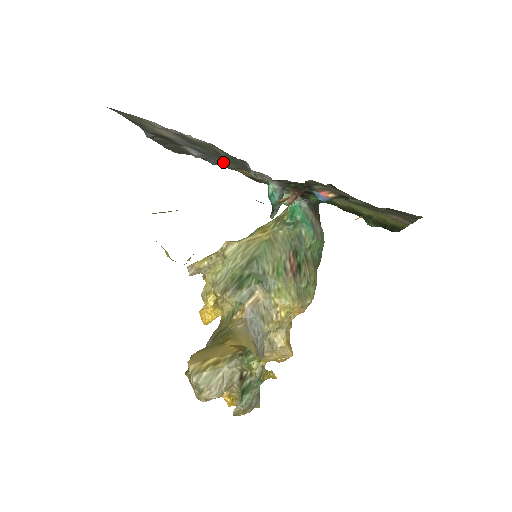
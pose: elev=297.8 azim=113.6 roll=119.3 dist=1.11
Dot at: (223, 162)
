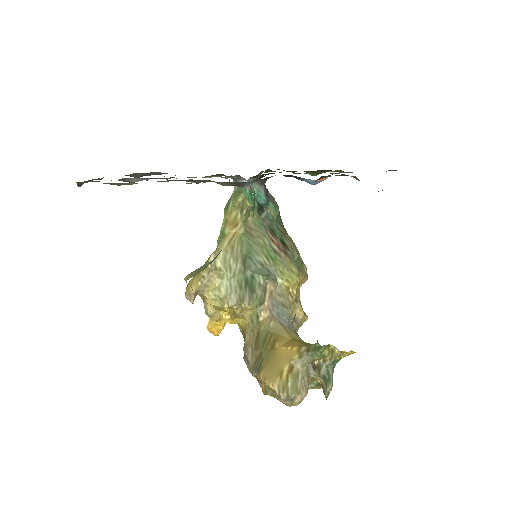
Dot at: (186, 181)
